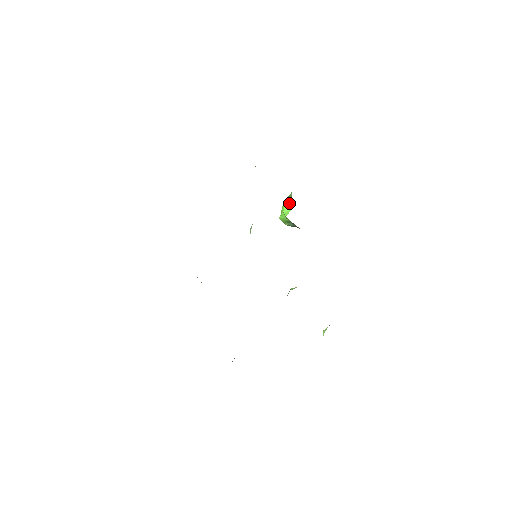
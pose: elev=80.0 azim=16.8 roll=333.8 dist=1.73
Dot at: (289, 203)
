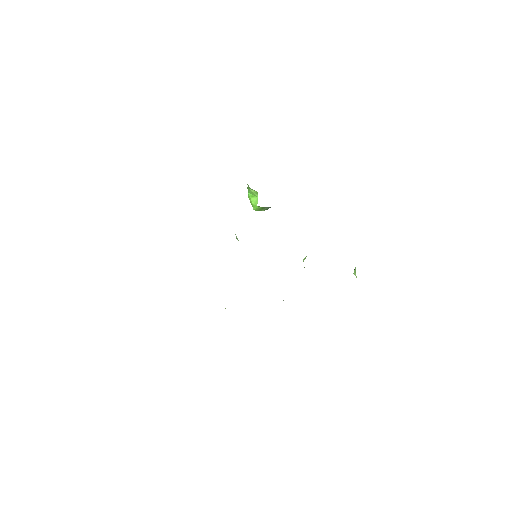
Dot at: (252, 194)
